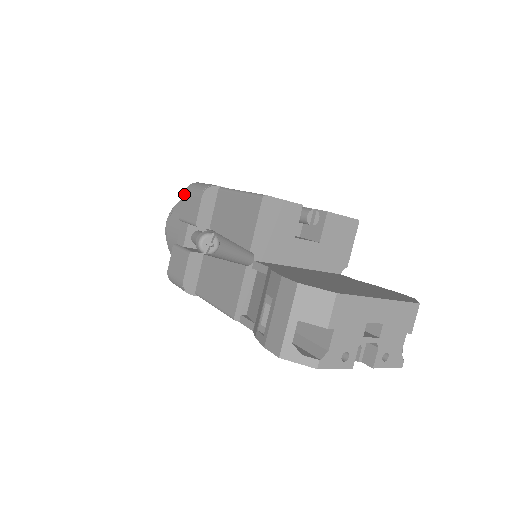
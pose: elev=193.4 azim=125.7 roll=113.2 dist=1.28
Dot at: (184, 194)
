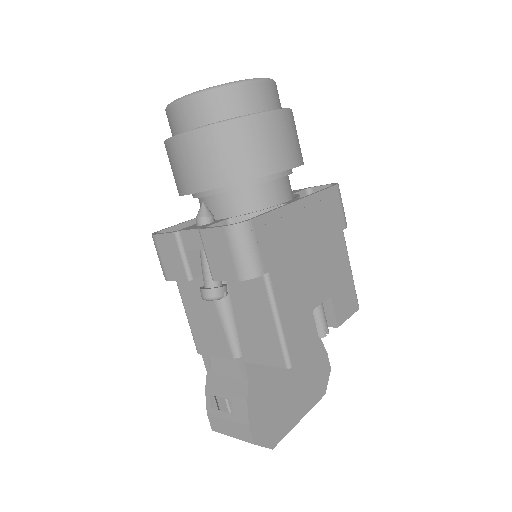
Dot at: (222, 228)
